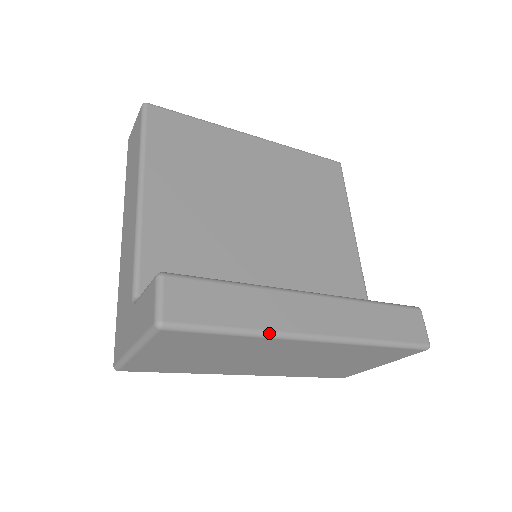
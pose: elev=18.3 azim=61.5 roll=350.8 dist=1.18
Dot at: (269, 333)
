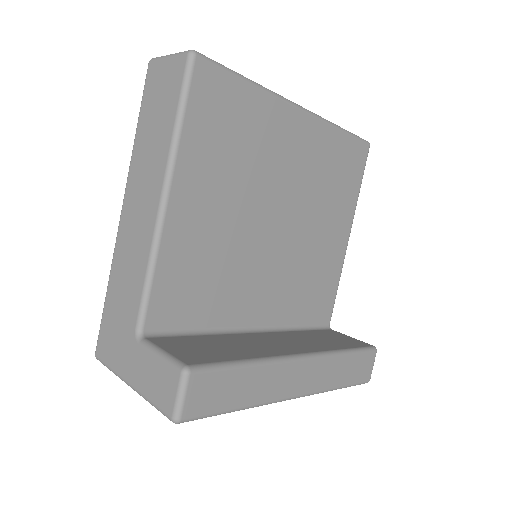
Dot at: (261, 405)
